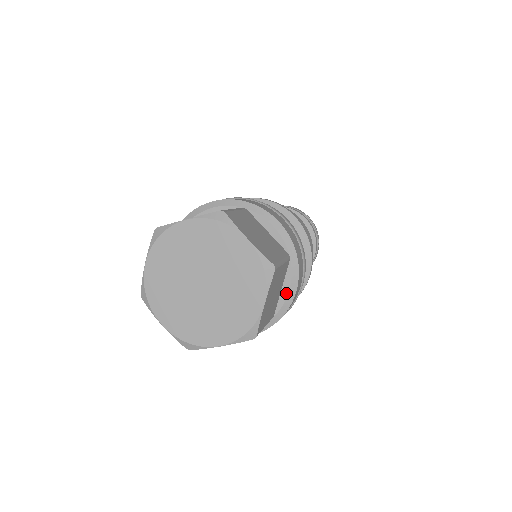
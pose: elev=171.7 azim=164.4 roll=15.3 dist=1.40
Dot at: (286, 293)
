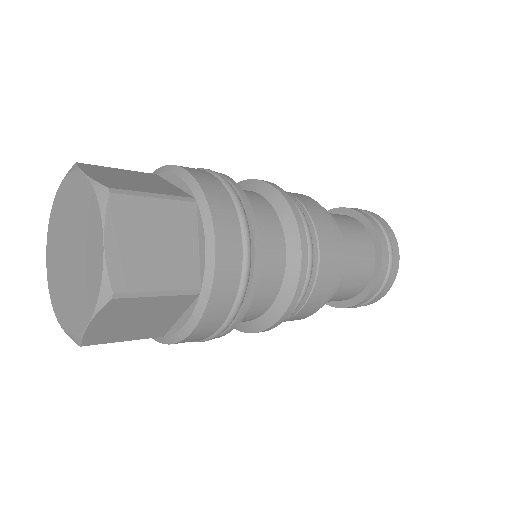
Dot at: (203, 249)
